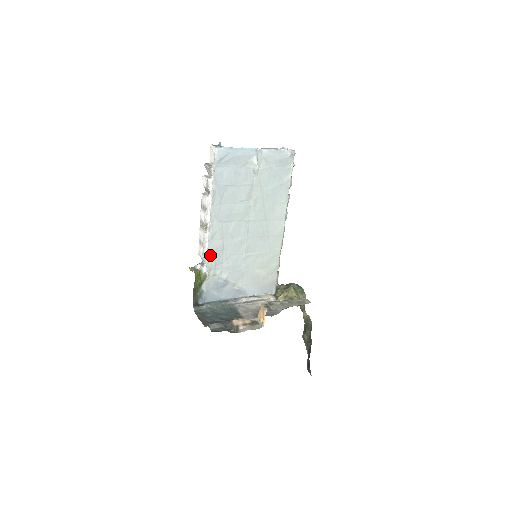
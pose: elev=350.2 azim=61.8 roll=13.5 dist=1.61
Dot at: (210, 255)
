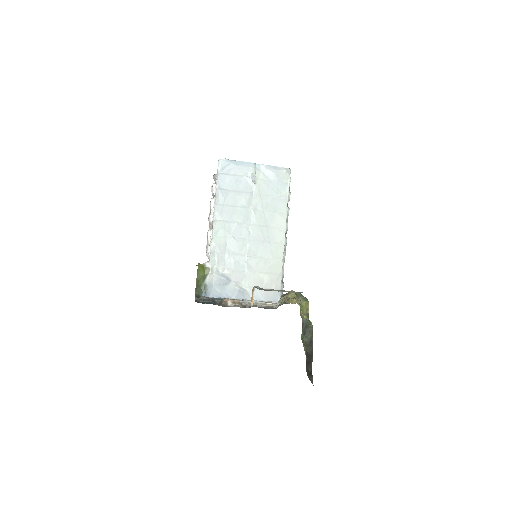
Dot at: (213, 251)
